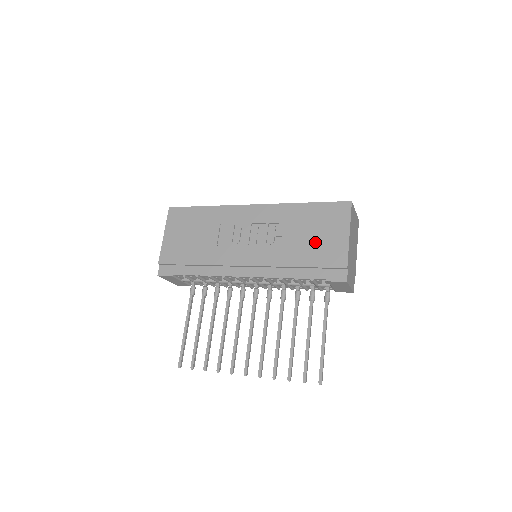
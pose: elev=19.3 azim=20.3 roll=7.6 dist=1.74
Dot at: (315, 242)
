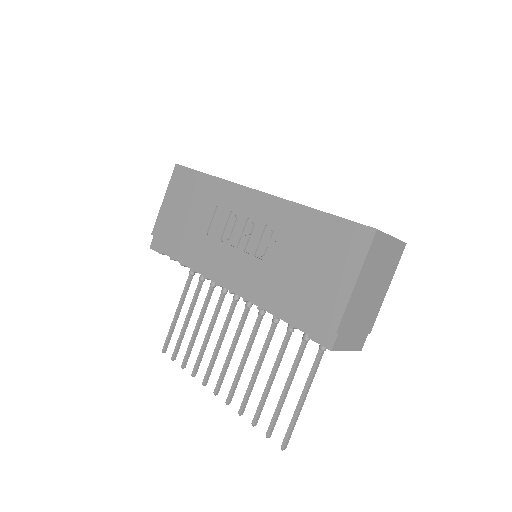
Dot at: (309, 275)
